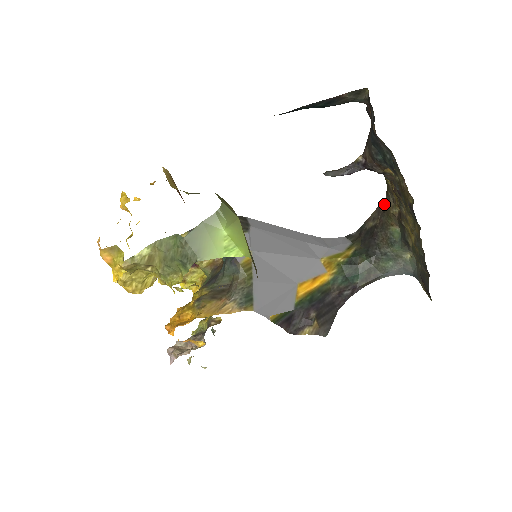
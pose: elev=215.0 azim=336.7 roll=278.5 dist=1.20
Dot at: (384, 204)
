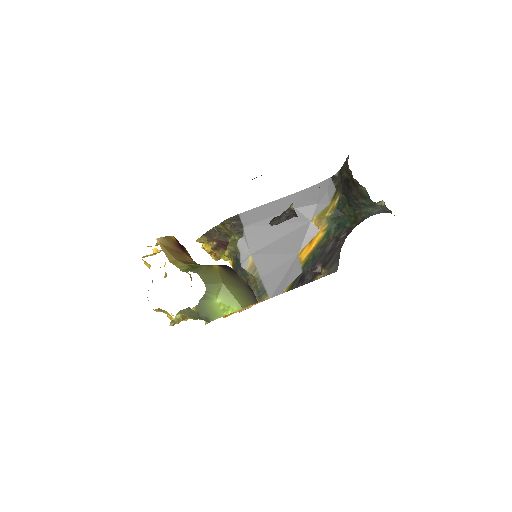
Dot at: (348, 165)
